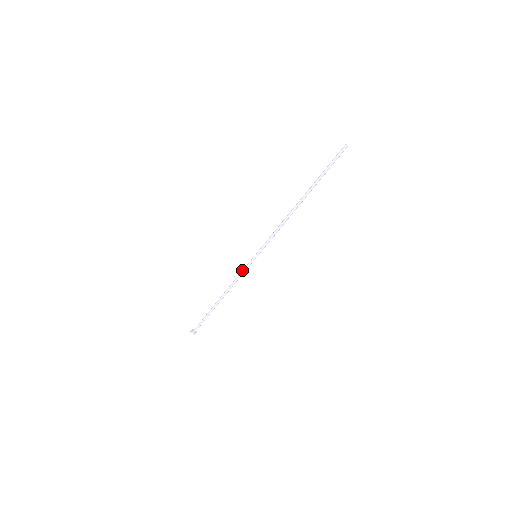
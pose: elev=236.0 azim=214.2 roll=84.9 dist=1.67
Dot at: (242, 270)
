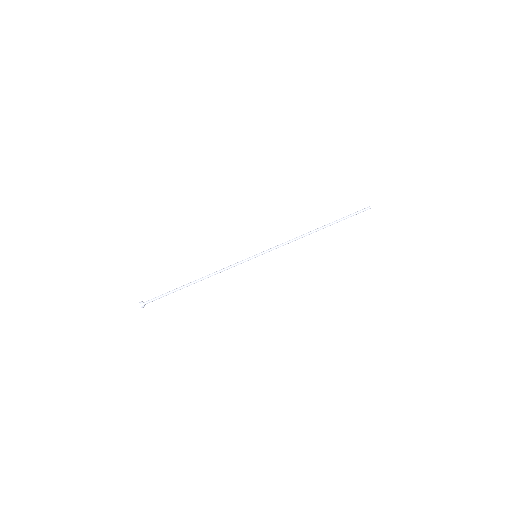
Dot at: (236, 264)
